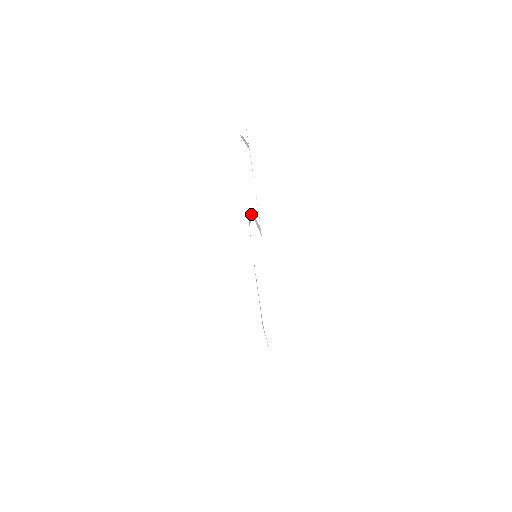
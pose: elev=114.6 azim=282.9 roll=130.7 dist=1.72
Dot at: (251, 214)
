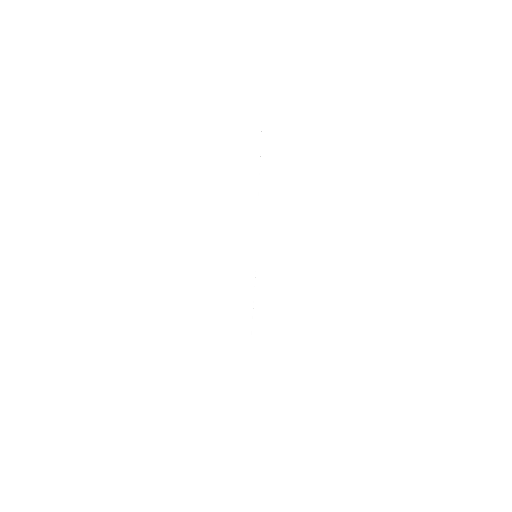
Dot at: occluded
